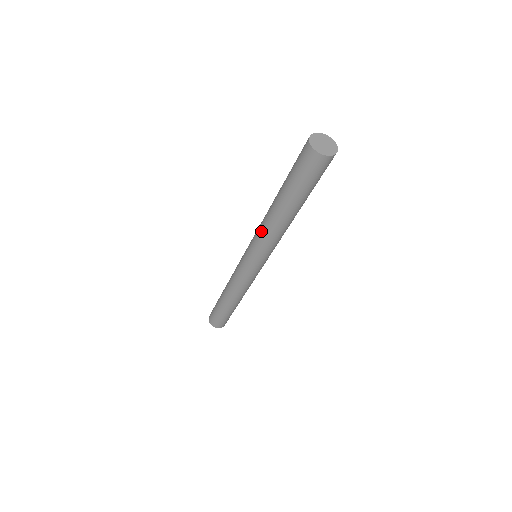
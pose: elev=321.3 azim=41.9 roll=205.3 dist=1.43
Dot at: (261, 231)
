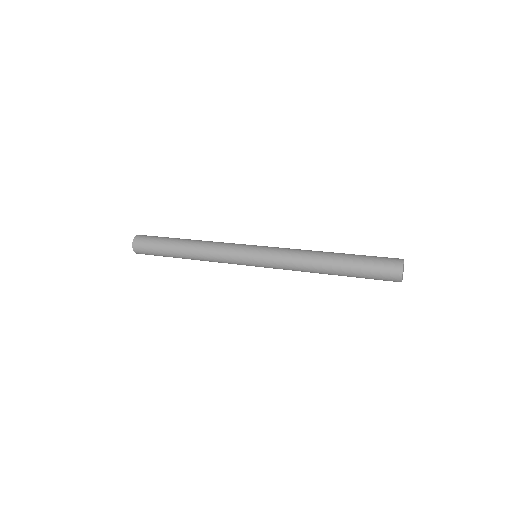
Dot at: (294, 261)
